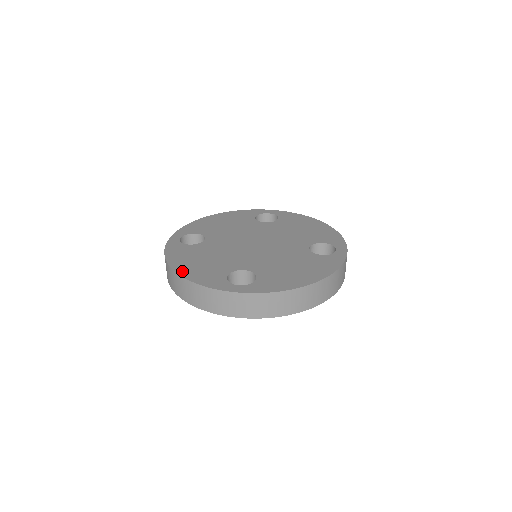
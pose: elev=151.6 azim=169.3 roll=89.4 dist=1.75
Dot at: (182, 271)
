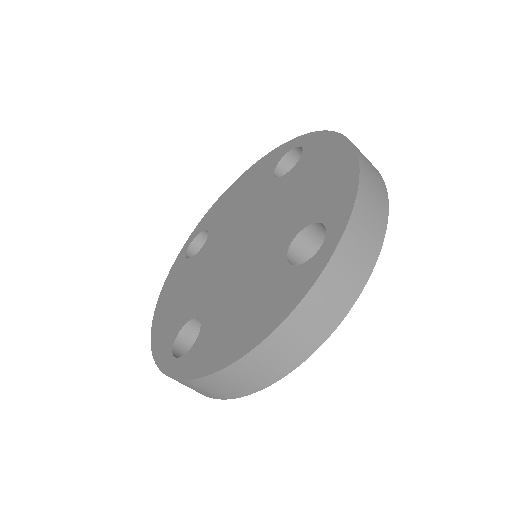
Dot at: (252, 340)
